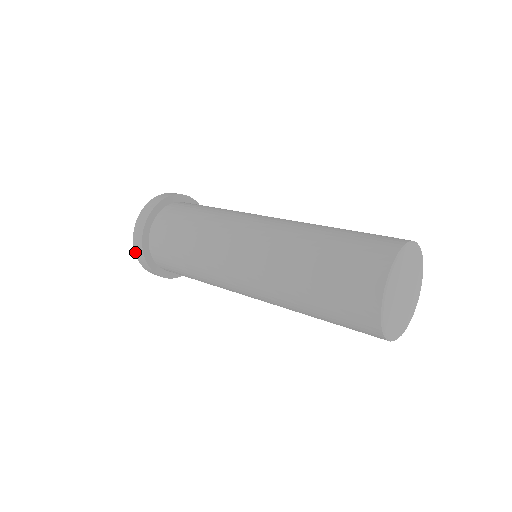
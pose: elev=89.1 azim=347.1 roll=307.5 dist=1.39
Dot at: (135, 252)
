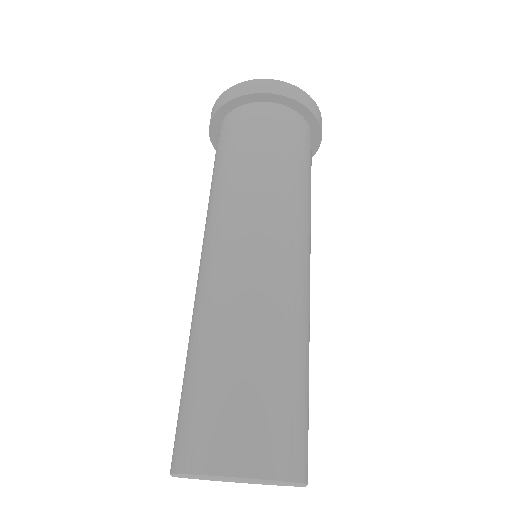
Dot at: occluded
